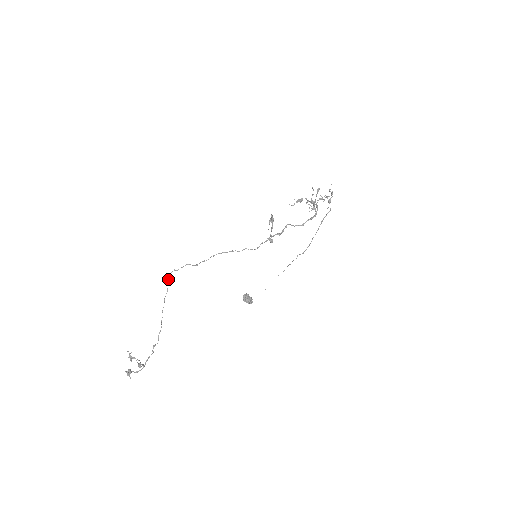
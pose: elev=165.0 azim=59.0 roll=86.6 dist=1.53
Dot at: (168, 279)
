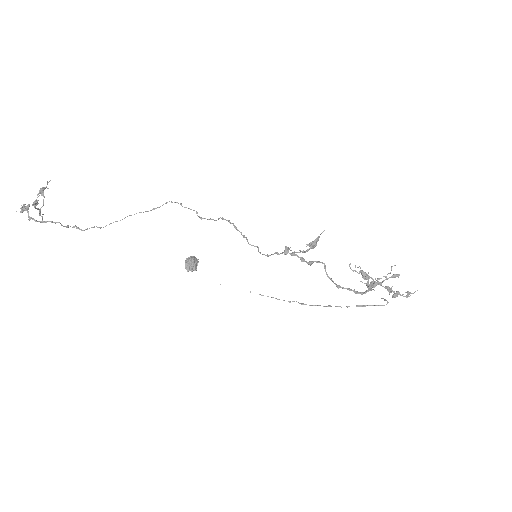
Dot at: (166, 203)
